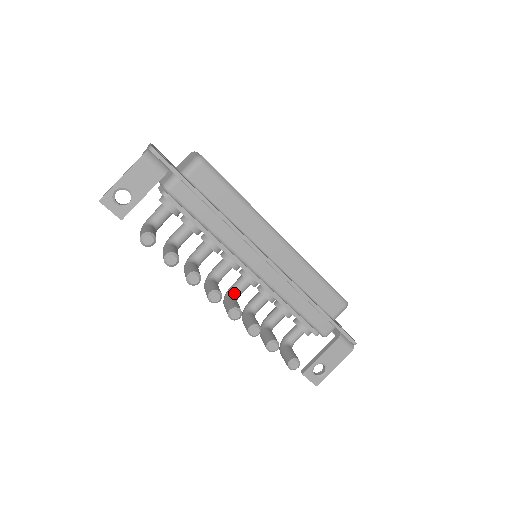
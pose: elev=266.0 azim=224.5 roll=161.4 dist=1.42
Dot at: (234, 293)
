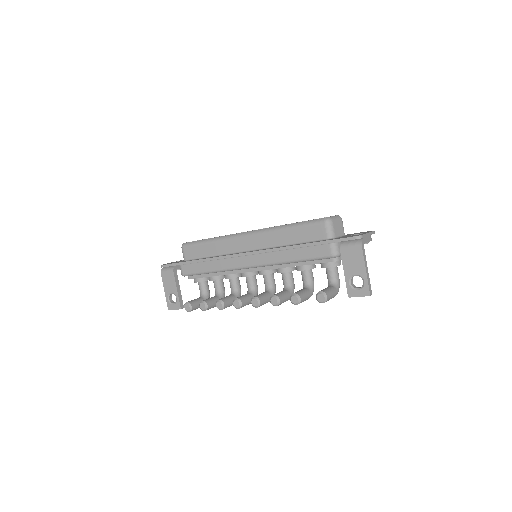
Dot at: (266, 289)
